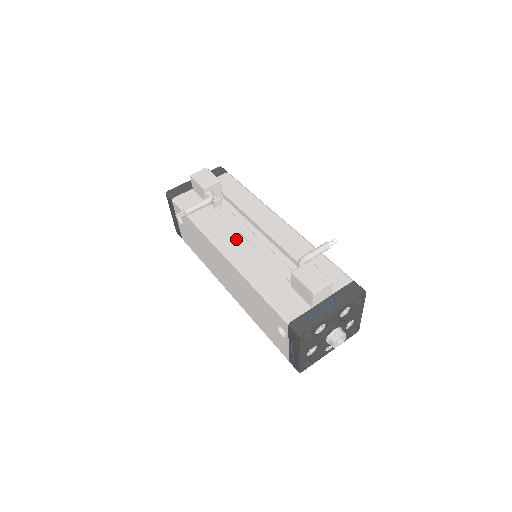
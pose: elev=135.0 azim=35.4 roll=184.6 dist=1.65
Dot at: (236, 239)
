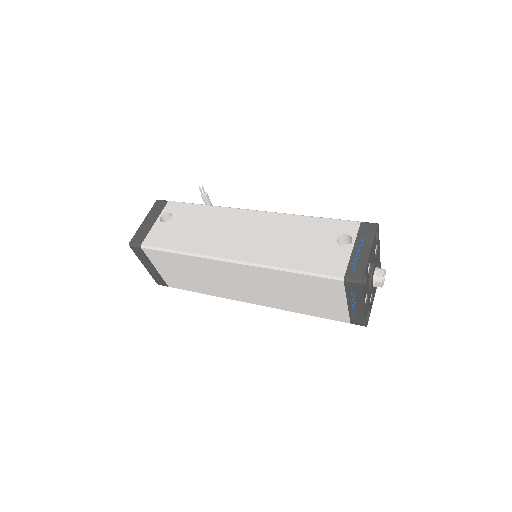
Dot at: occluded
